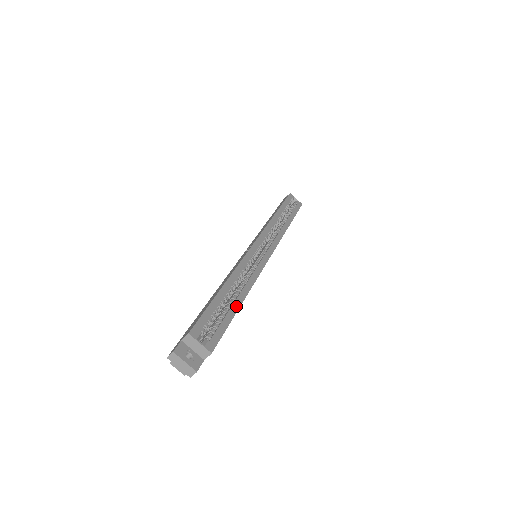
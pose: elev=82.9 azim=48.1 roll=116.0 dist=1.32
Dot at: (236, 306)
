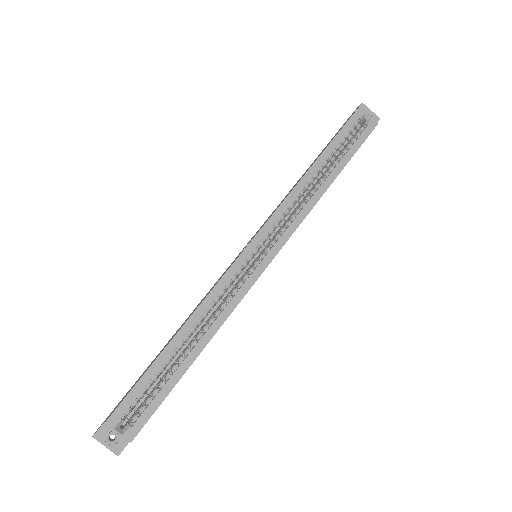
Dot at: (184, 367)
